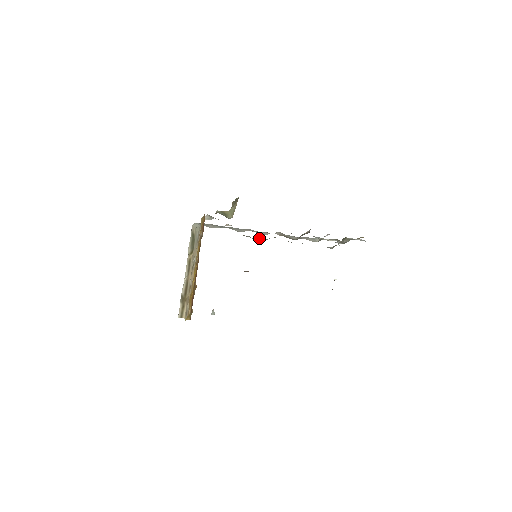
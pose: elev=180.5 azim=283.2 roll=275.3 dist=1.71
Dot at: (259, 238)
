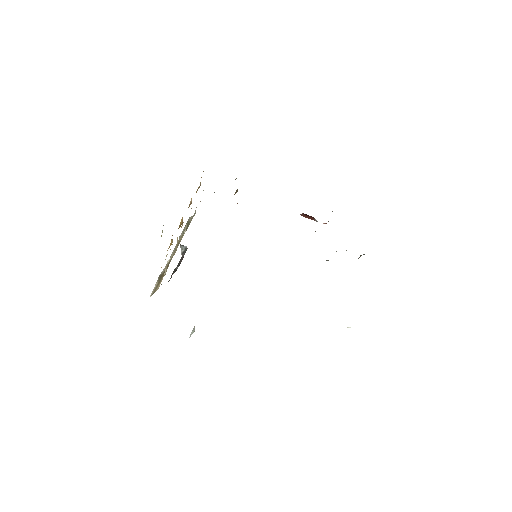
Dot at: occluded
